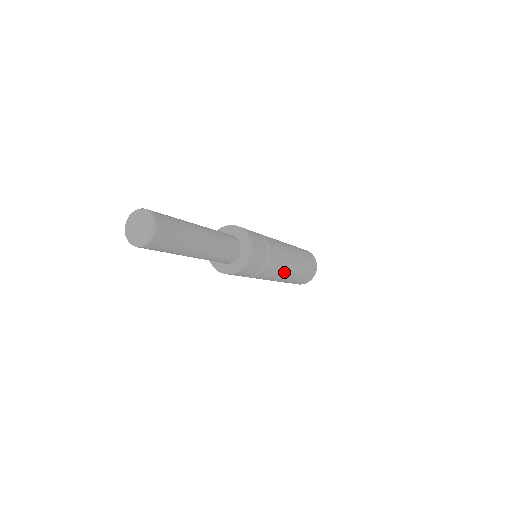
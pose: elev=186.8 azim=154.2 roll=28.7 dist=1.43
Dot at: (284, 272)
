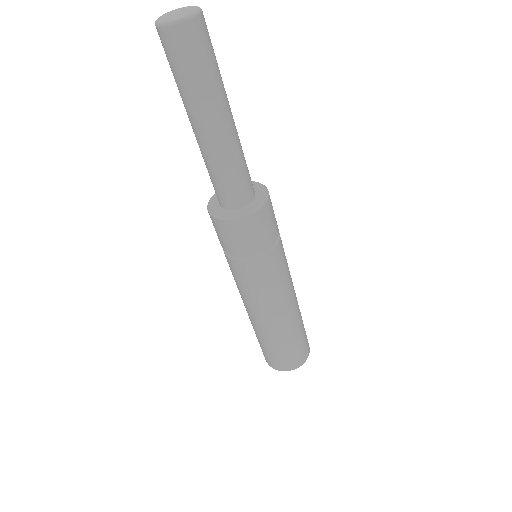
Dot at: (291, 284)
